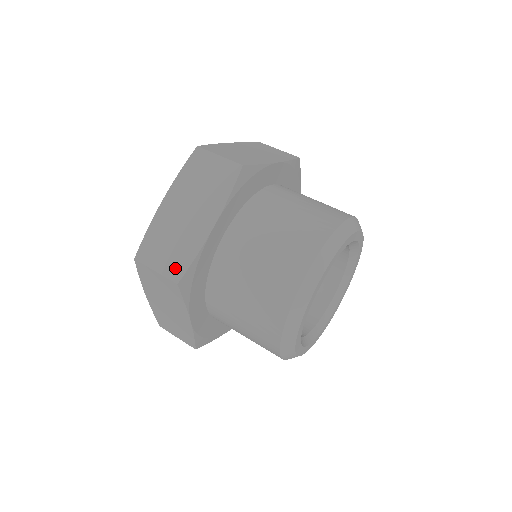
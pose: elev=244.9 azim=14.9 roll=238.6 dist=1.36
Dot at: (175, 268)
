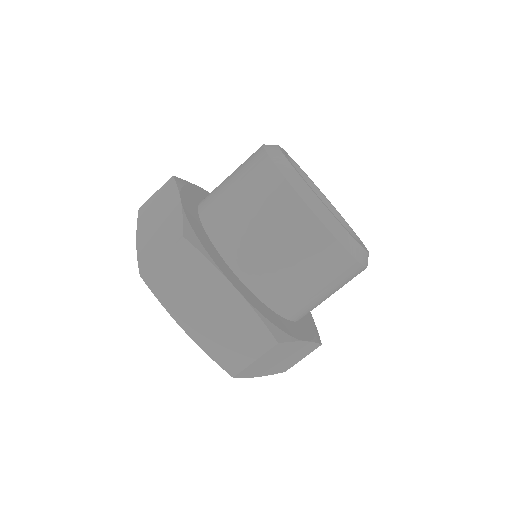
Dot at: (261, 340)
